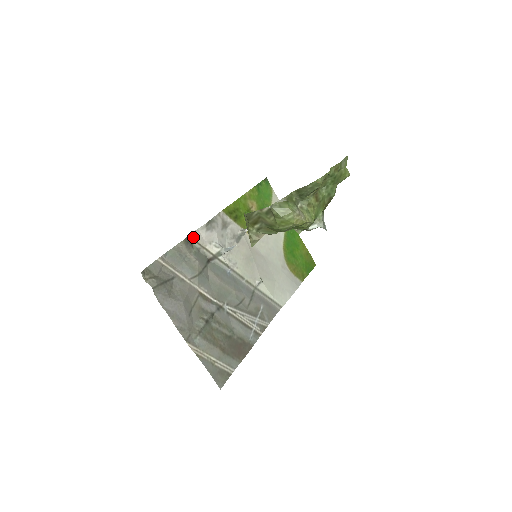
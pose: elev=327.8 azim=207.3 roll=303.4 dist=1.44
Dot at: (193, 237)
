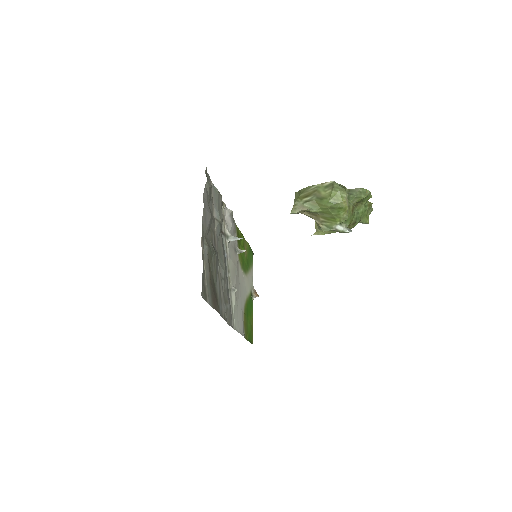
Dot at: (224, 206)
